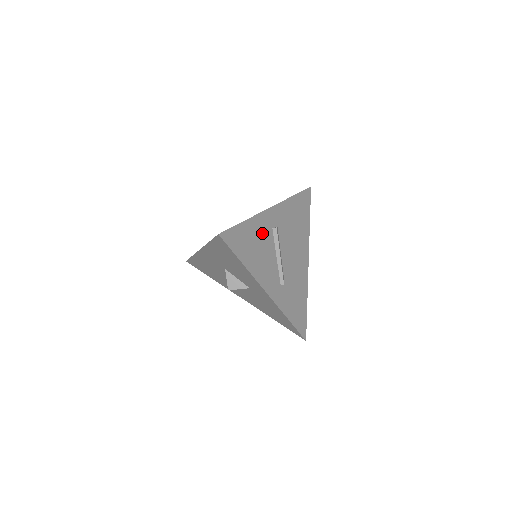
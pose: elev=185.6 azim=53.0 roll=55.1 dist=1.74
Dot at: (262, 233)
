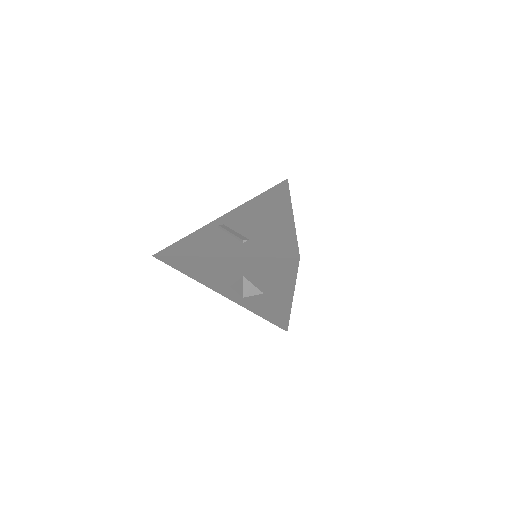
Dot at: occluded
